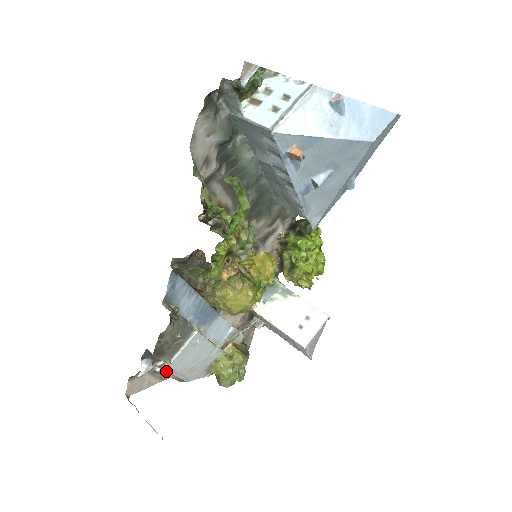
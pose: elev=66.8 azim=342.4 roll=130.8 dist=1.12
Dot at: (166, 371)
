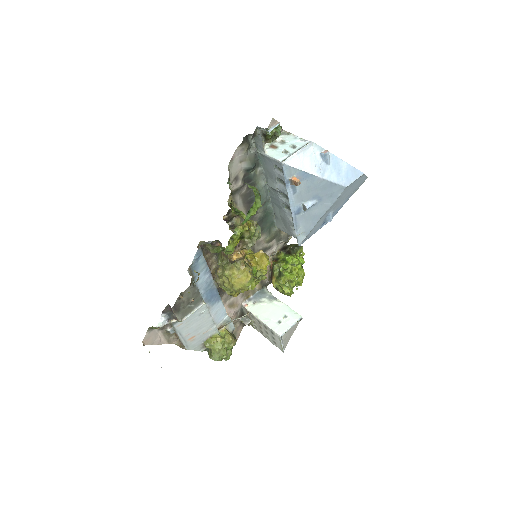
Dot at: (173, 336)
